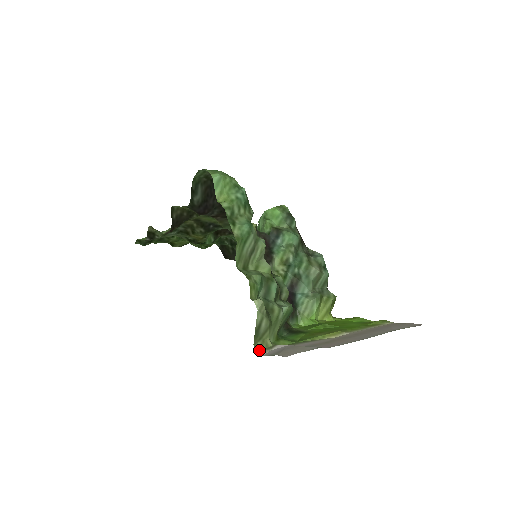
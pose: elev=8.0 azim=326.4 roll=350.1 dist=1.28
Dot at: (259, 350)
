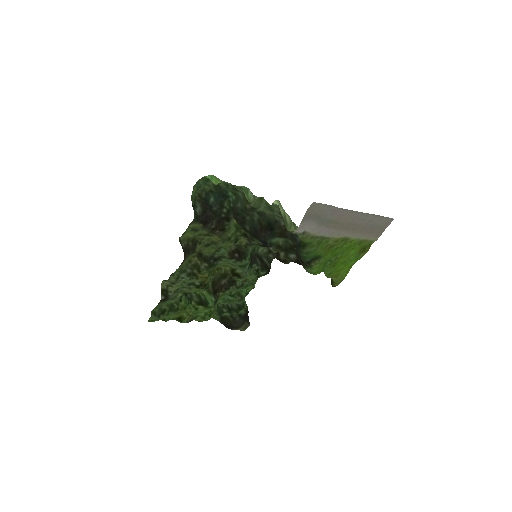
Dot at: (293, 233)
